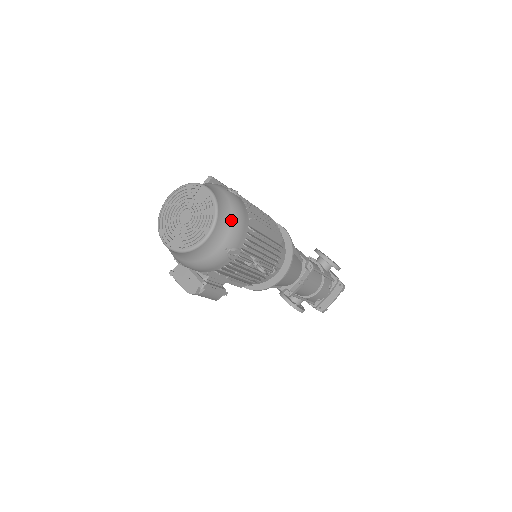
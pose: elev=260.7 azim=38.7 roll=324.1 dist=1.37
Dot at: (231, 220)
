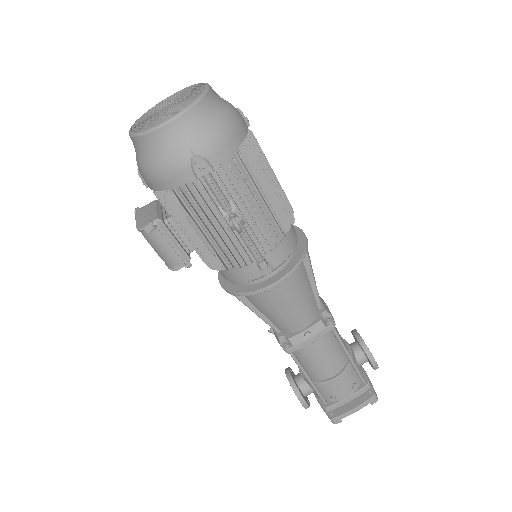
Dot at: (215, 120)
